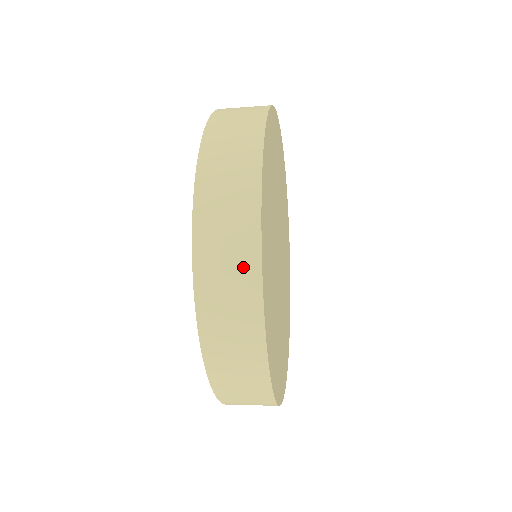
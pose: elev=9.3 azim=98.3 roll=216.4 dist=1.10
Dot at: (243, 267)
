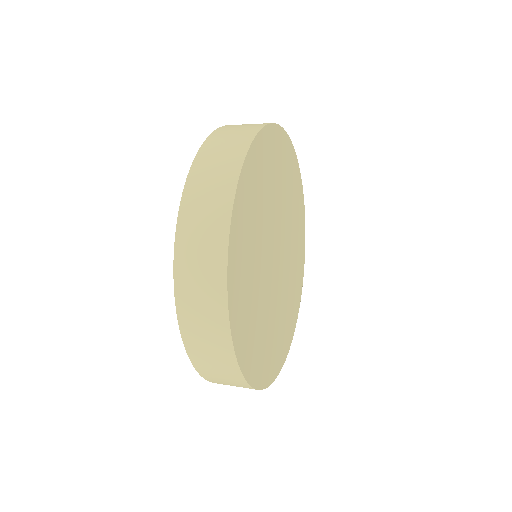
Dot at: occluded
